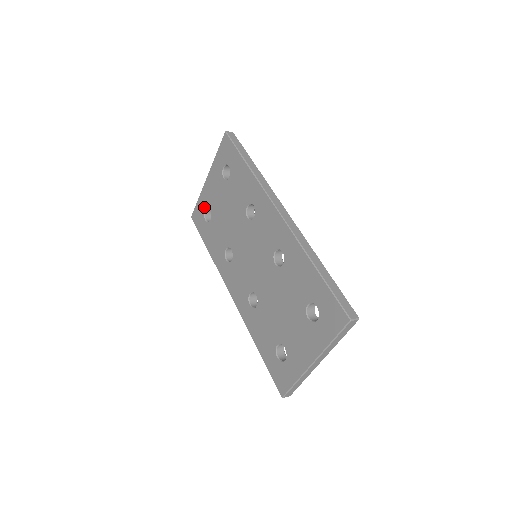
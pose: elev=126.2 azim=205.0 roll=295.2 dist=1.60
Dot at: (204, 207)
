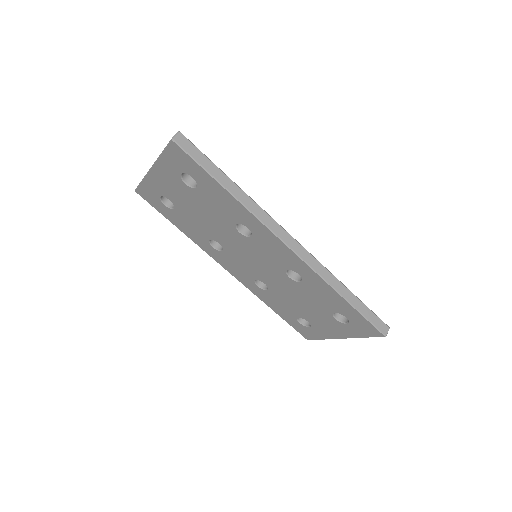
Dot at: (157, 194)
